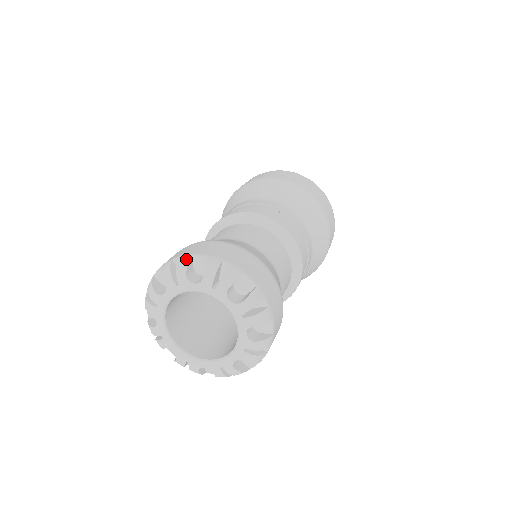
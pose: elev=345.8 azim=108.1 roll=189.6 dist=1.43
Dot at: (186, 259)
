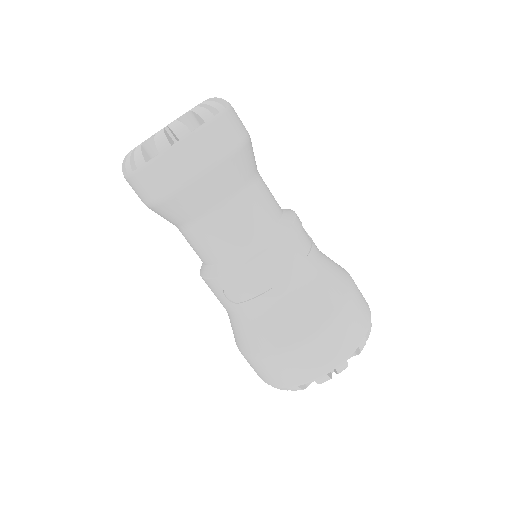
Dot at: occluded
